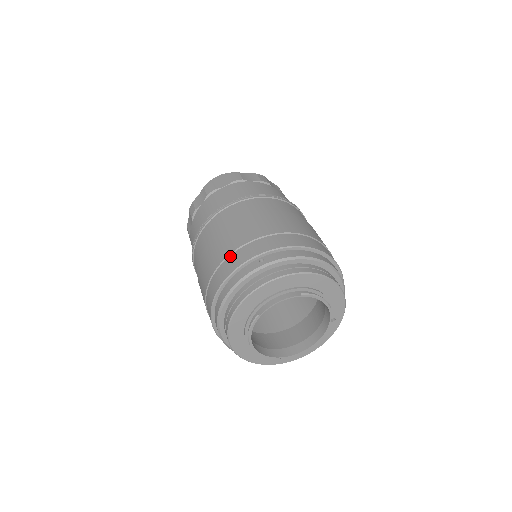
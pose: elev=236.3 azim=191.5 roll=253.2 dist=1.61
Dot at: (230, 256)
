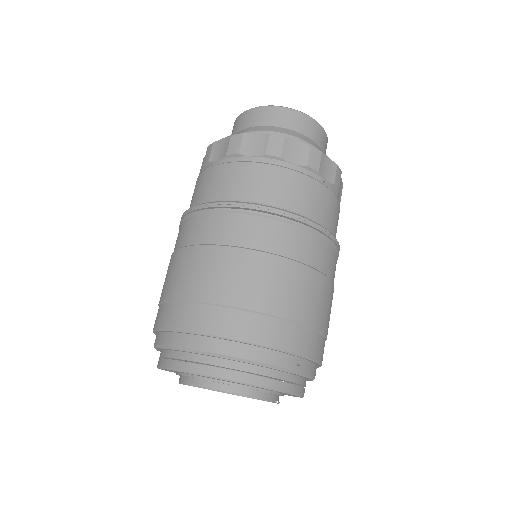
Dot at: occluded
